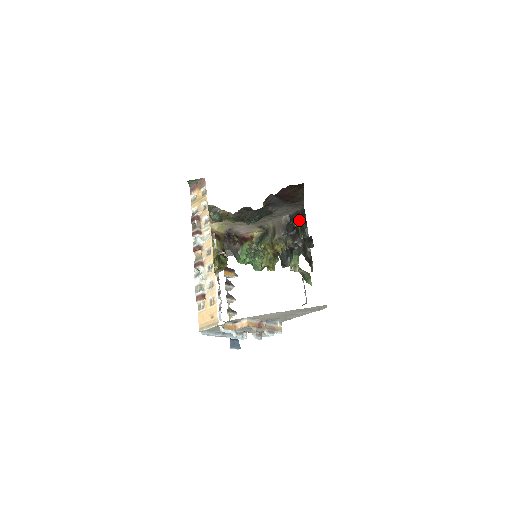
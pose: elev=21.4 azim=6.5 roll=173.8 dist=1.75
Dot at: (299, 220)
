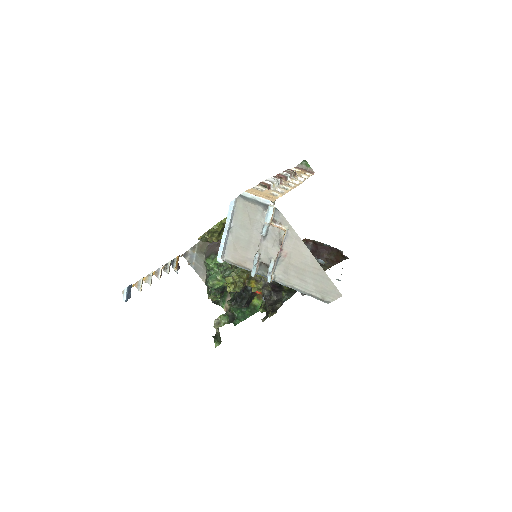
Dot at: occluded
